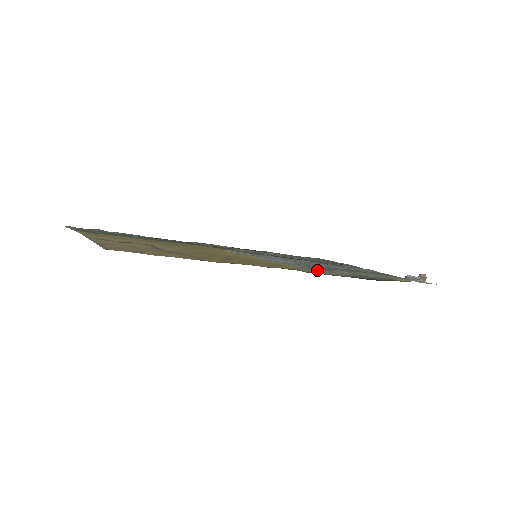
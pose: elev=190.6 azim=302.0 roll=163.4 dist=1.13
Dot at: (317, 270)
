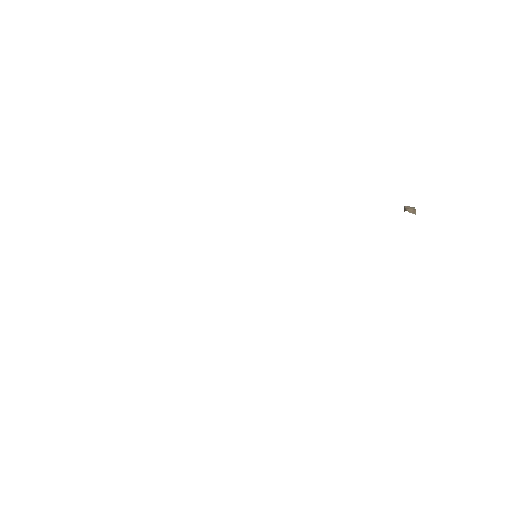
Dot at: occluded
